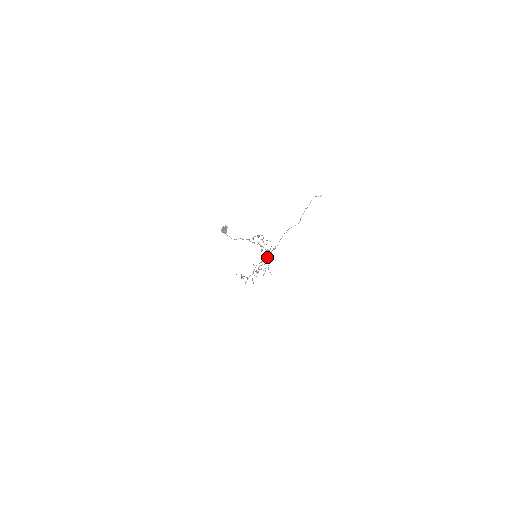
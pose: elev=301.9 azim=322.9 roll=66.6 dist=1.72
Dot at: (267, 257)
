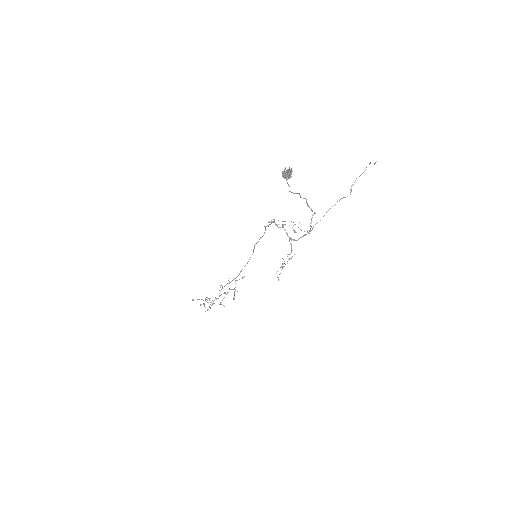
Dot at: occluded
